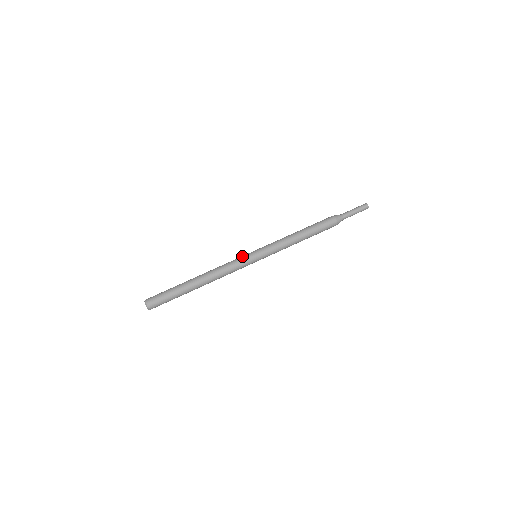
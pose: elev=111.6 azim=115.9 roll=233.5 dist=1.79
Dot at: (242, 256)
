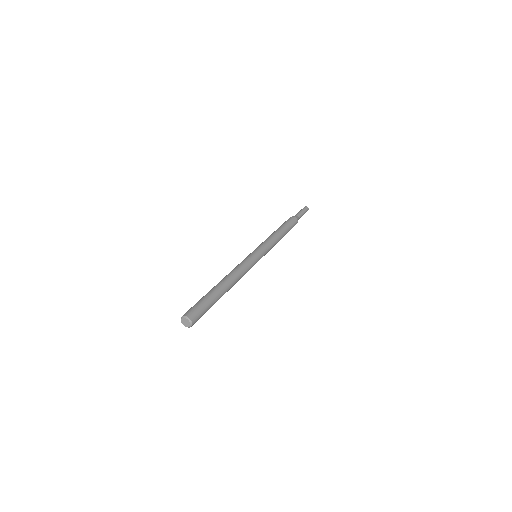
Dot at: occluded
